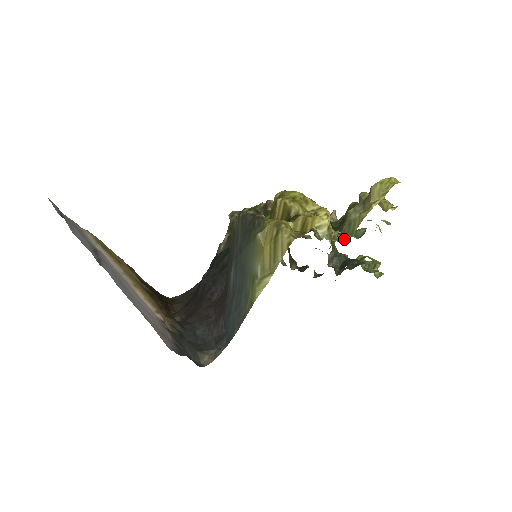
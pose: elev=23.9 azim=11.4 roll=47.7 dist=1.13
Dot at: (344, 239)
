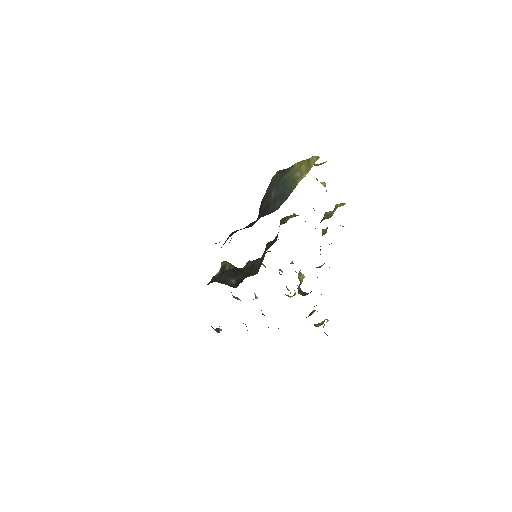
Dot at: occluded
